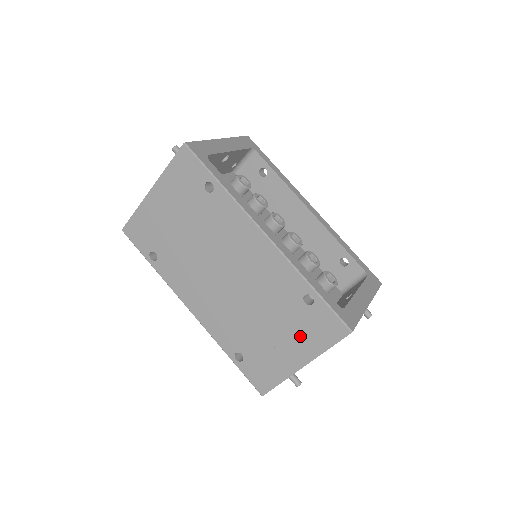
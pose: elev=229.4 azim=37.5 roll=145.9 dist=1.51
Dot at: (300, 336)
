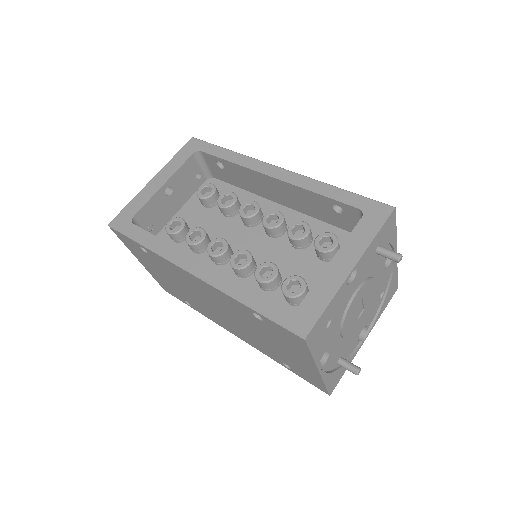
Dot at: (289, 347)
